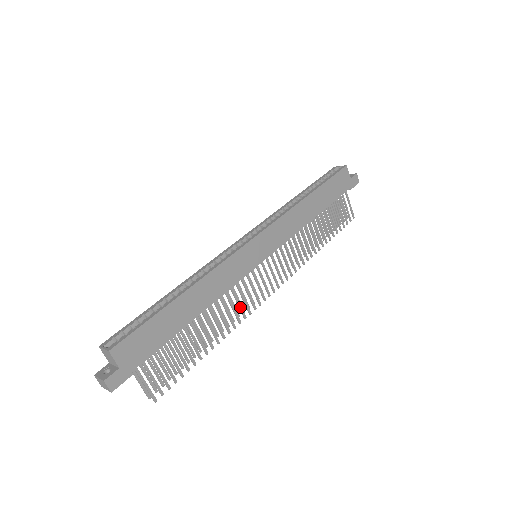
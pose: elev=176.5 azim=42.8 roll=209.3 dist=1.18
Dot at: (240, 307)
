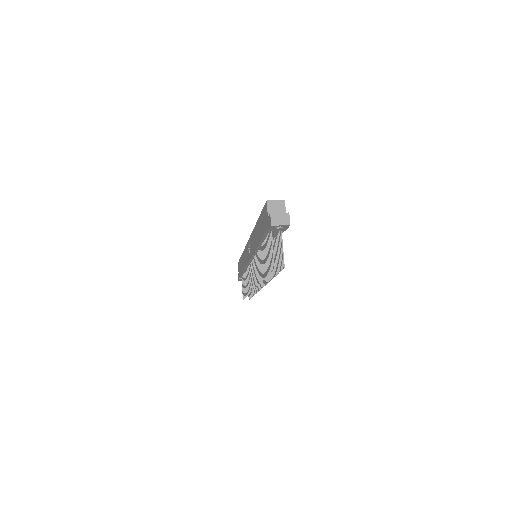
Dot at: occluded
